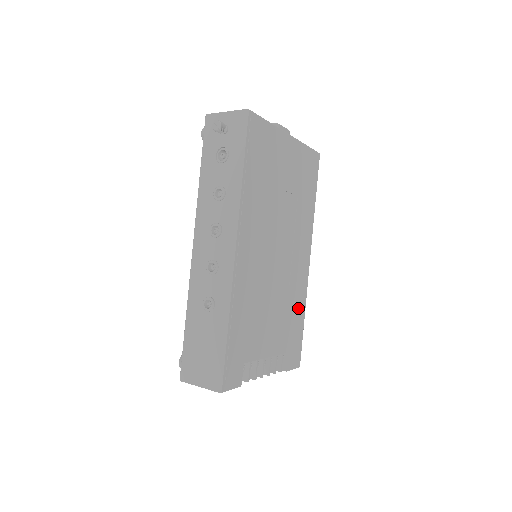
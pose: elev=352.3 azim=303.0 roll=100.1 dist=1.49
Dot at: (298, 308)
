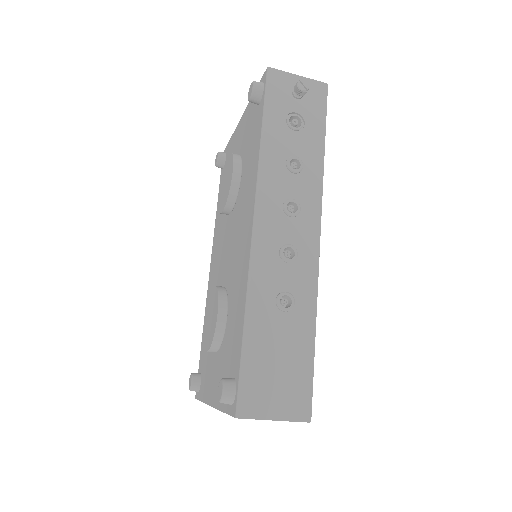
Dot at: occluded
